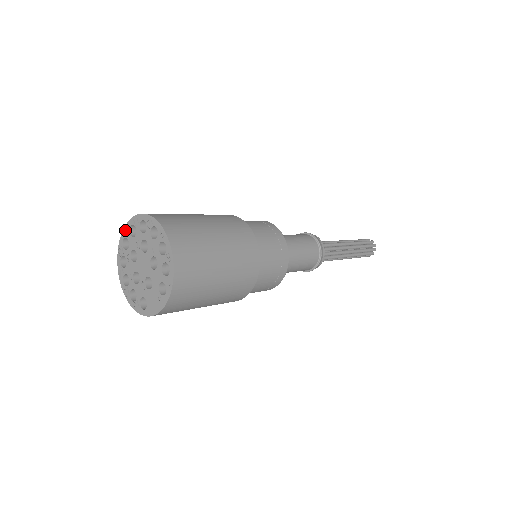
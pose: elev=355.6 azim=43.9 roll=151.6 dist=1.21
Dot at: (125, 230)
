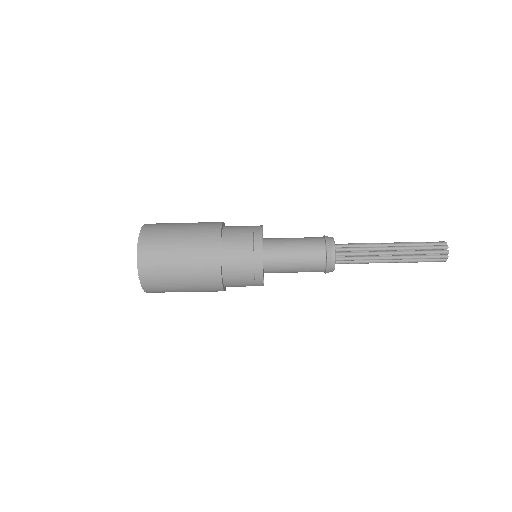
Dot at: occluded
